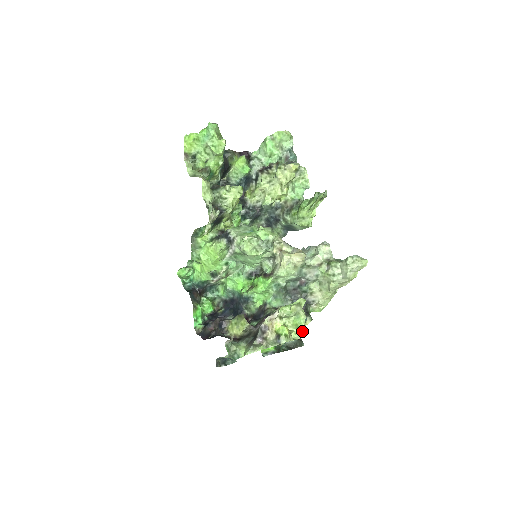
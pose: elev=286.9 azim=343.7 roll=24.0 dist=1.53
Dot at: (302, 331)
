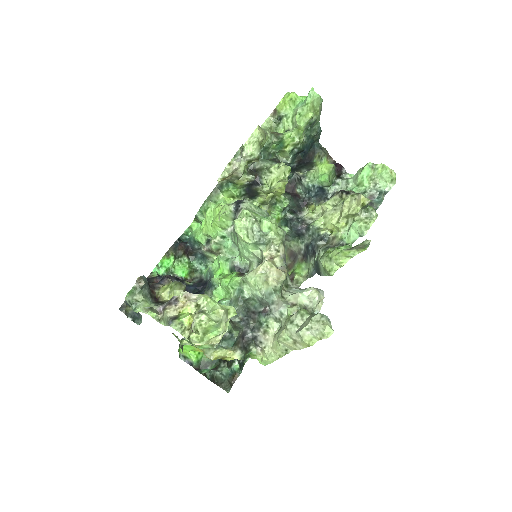
Dot at: (204, 339)
